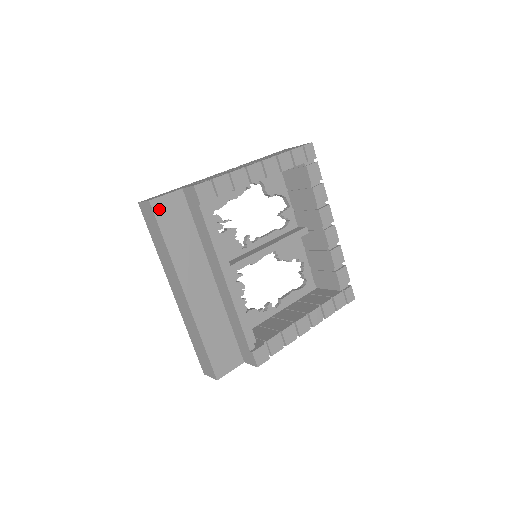
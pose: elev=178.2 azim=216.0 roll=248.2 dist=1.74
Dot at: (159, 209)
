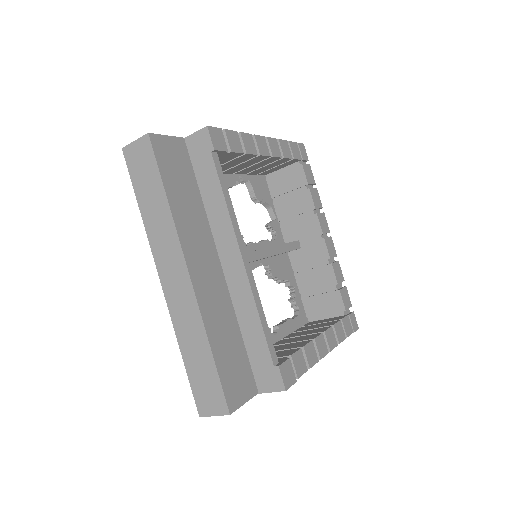
Dot at: (159, 149)
